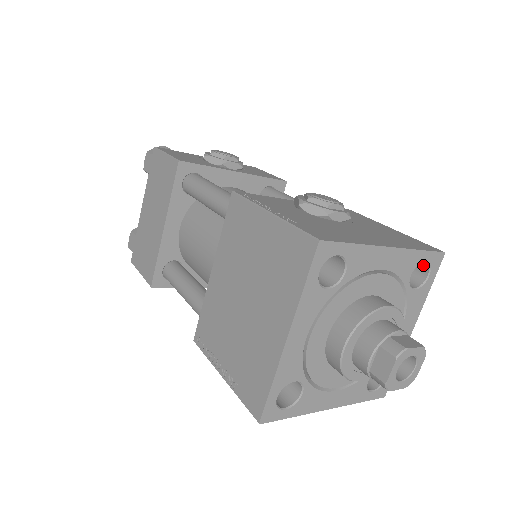
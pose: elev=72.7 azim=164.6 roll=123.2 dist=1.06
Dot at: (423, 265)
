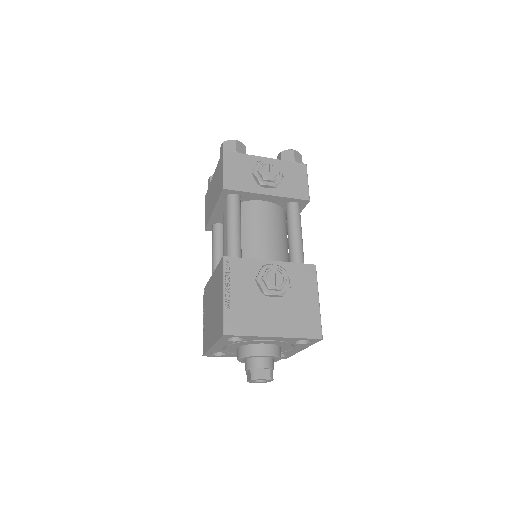
Dot at: occluded
